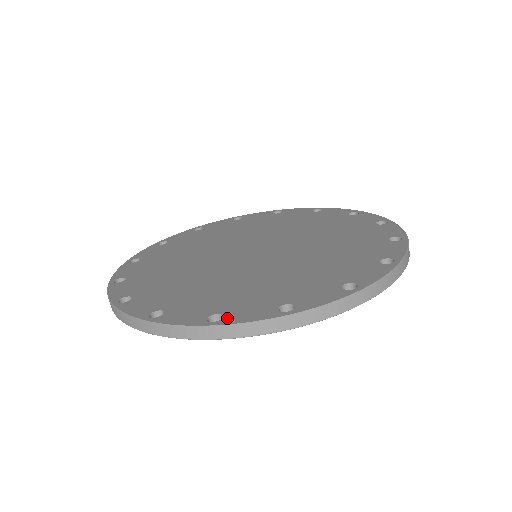
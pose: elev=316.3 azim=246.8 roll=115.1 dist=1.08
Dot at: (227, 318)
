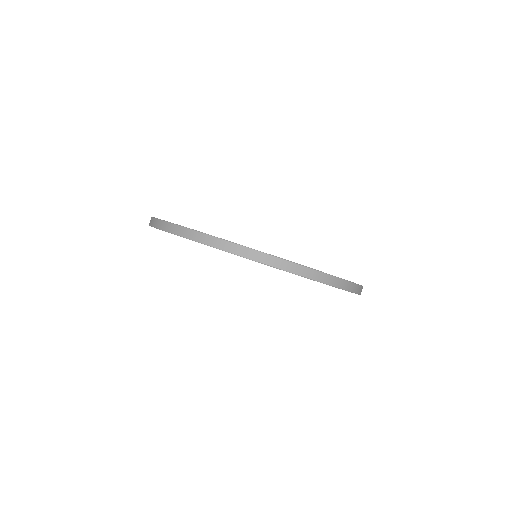
Dot at: occluded
